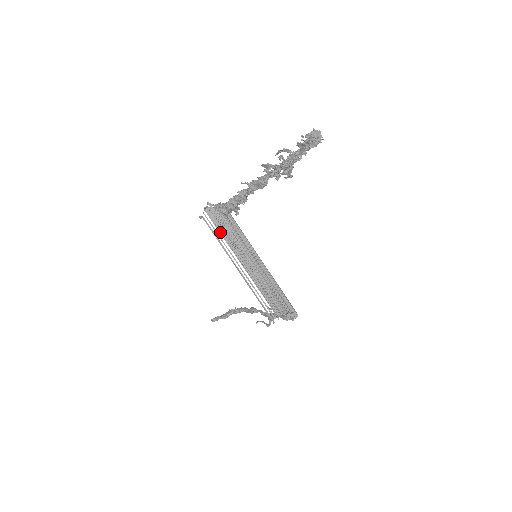
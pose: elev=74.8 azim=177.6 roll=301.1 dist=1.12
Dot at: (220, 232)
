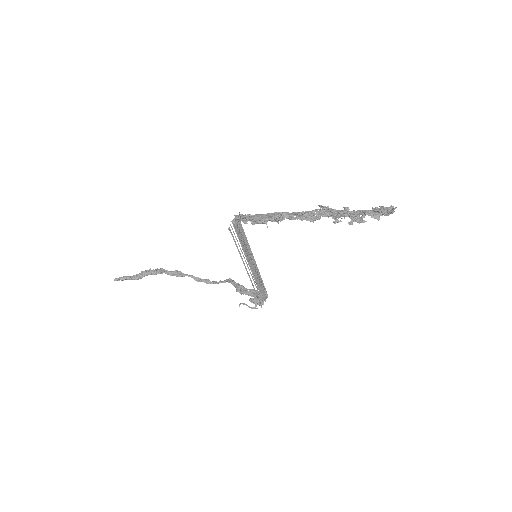
Dot at: (240, 241)
